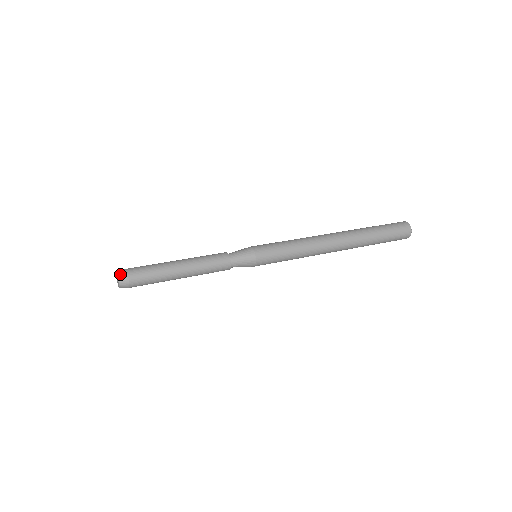
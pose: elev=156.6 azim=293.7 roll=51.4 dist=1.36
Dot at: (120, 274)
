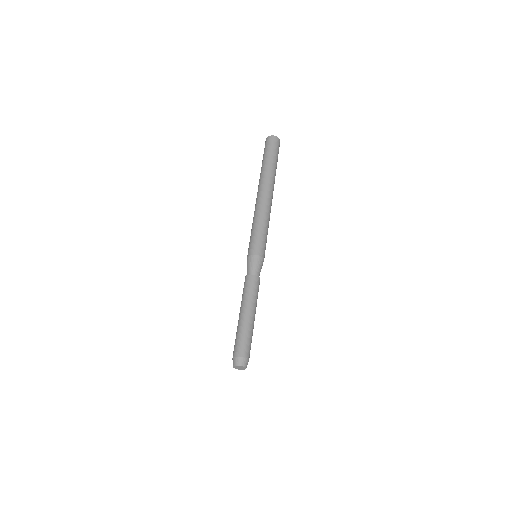
Dot at: (244, 364)
